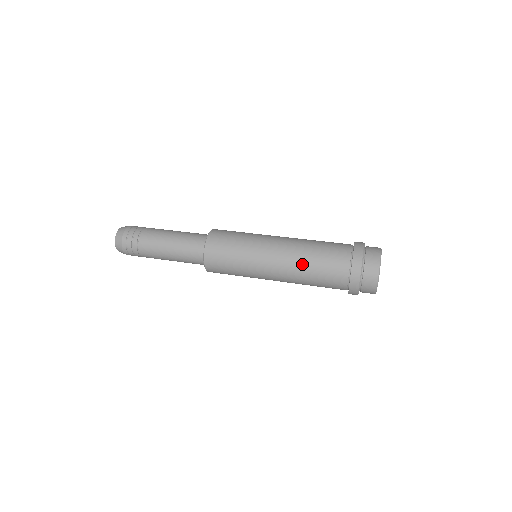
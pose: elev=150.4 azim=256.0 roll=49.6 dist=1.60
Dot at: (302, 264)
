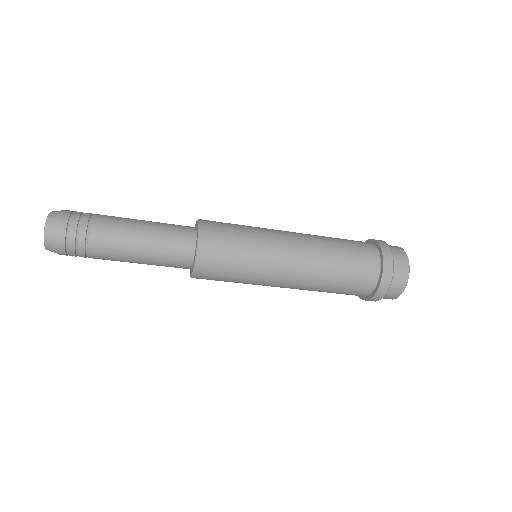
Dot at: (320, 236)
